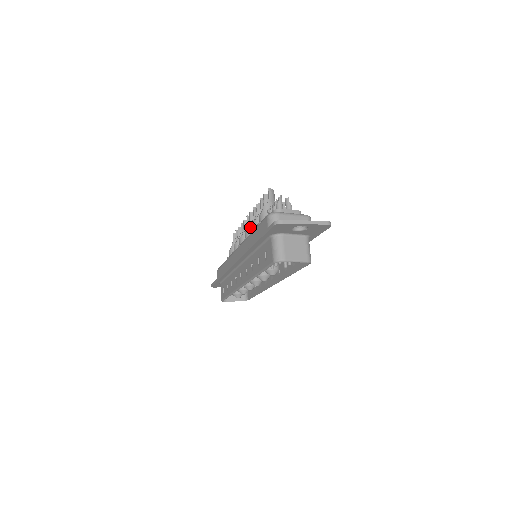
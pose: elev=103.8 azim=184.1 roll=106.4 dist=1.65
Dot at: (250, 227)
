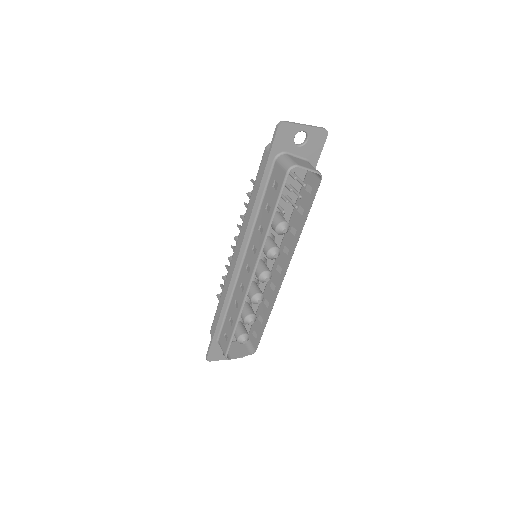
Dot at: occluded
